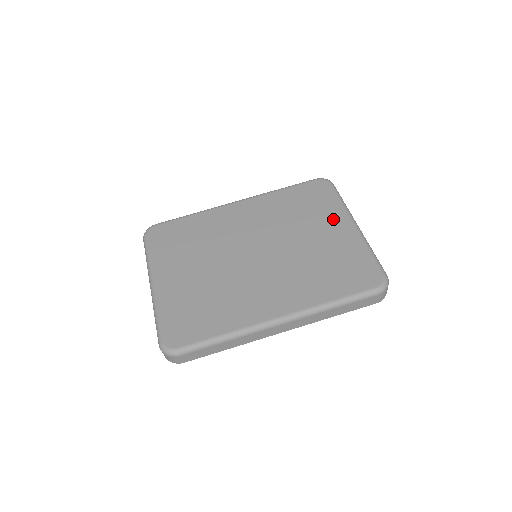
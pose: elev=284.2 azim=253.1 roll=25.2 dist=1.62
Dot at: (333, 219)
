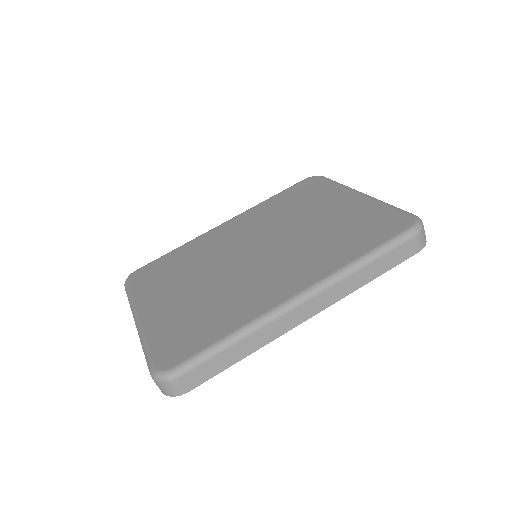
Dot at: (334, 197)
